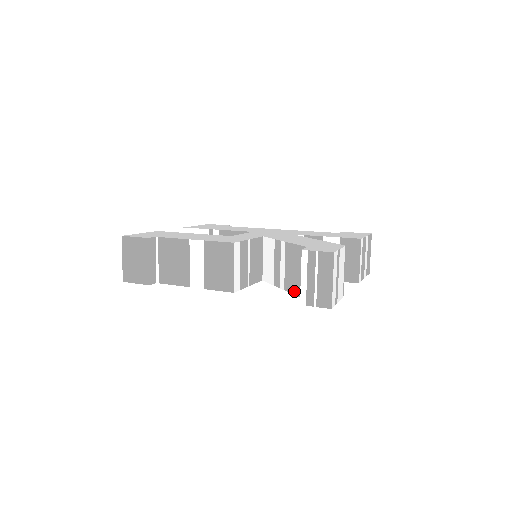
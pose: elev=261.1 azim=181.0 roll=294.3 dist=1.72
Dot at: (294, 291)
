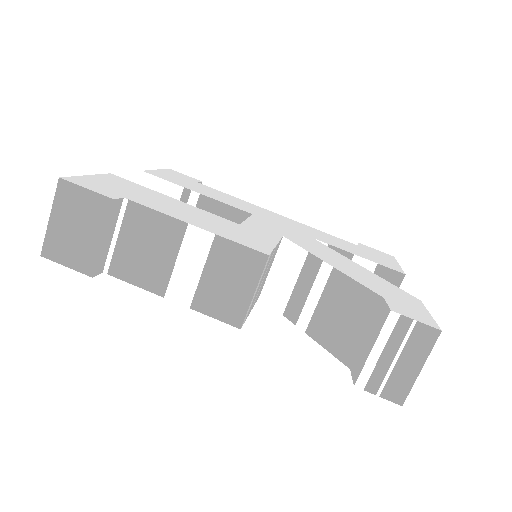
Dot at: (328, 345)
